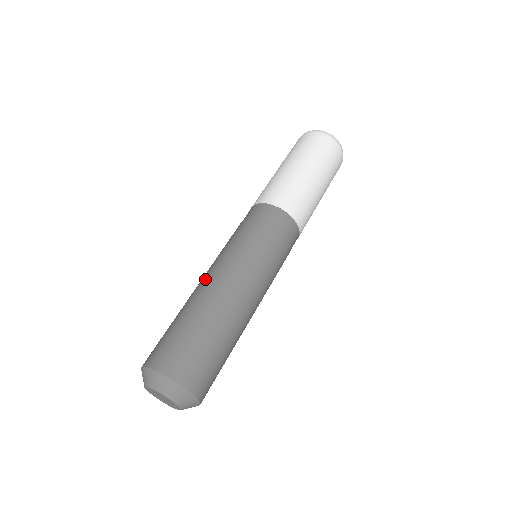
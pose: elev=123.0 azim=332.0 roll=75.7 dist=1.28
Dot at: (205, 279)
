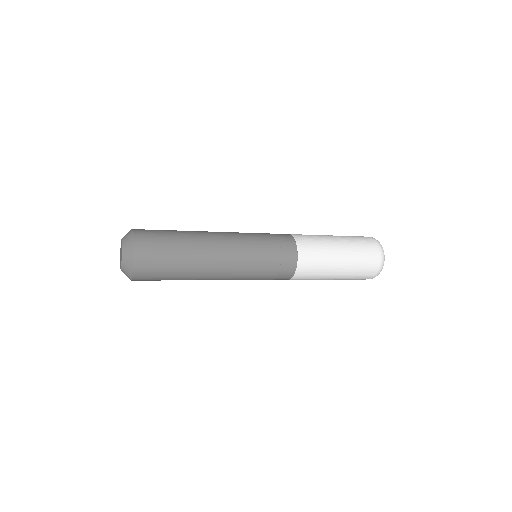
Dot at: occluded
